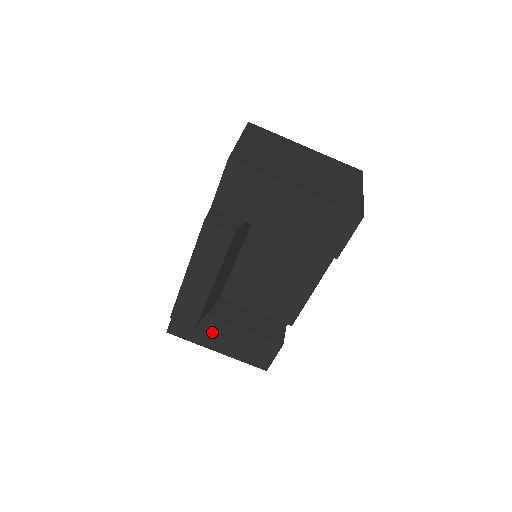
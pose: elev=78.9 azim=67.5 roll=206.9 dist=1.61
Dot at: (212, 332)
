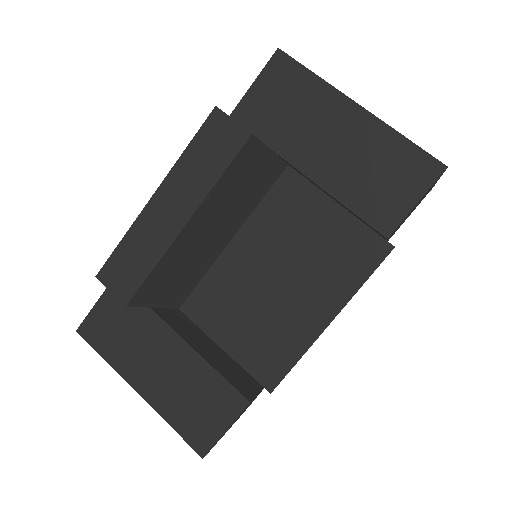
Dot at: (145, 346)
